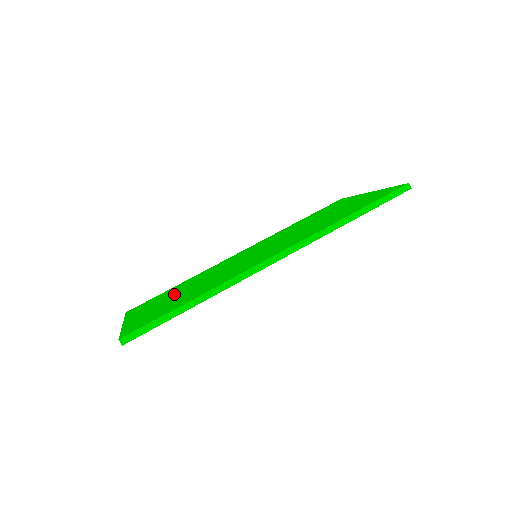
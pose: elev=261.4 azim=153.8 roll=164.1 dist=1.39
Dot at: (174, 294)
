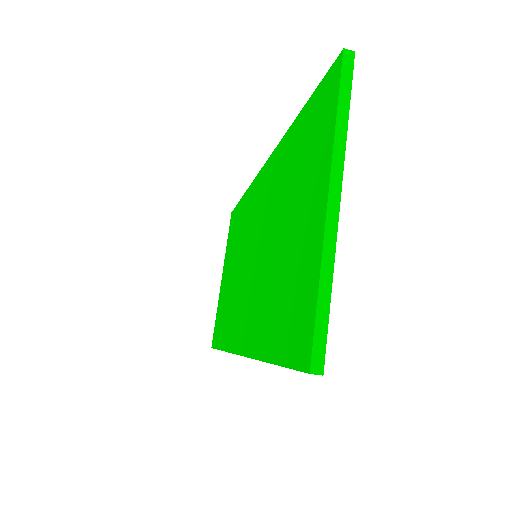
Dot at: (232, 259)
